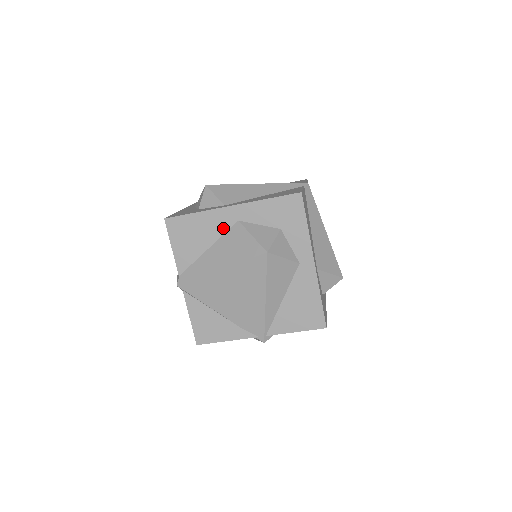
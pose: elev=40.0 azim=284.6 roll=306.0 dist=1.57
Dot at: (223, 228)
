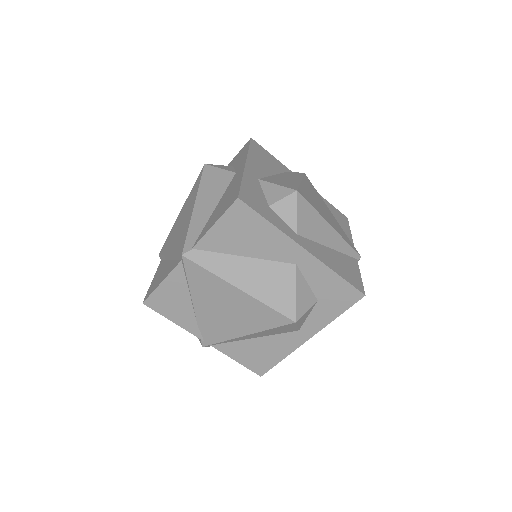
Dot at: (278, 256)
